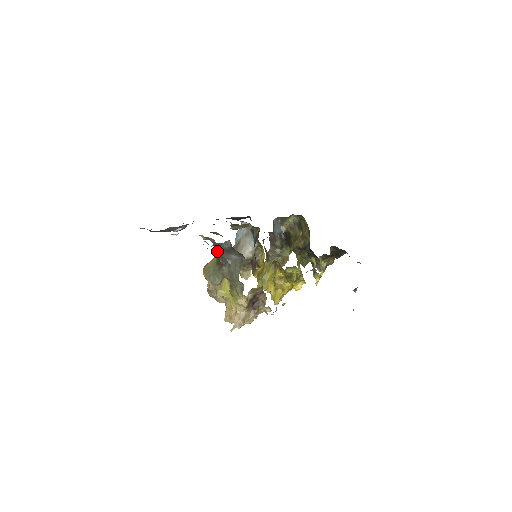
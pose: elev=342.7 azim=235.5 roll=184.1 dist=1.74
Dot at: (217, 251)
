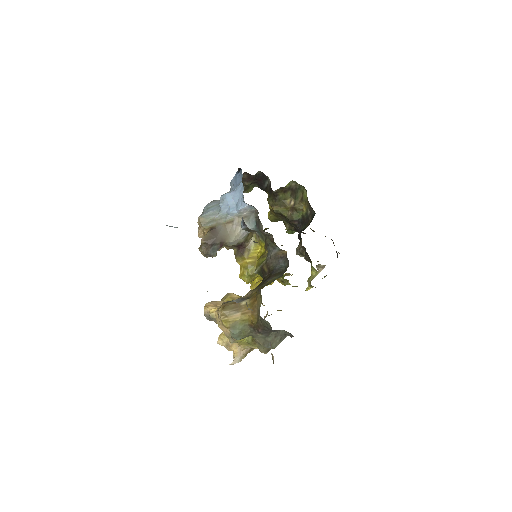
Dot at: (262, 324)
